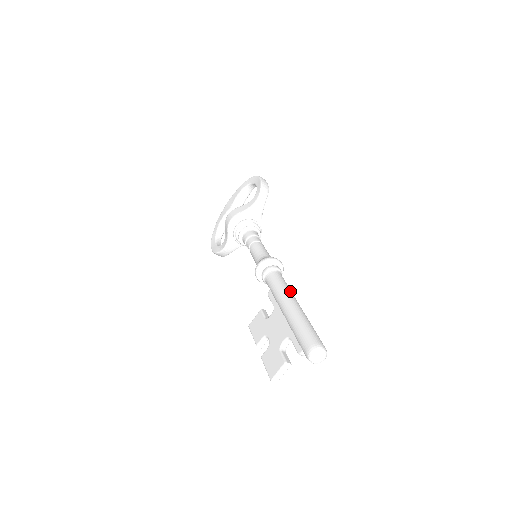
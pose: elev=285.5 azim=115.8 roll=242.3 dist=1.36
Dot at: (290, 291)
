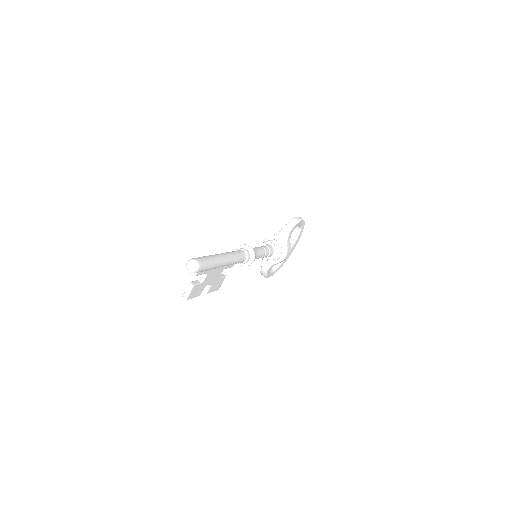
Dot at: (231, 253)
